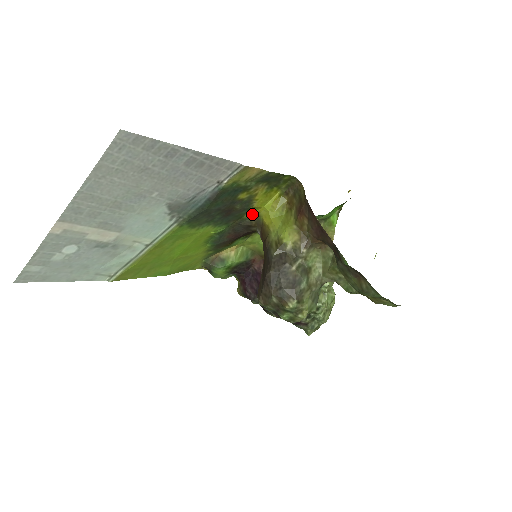
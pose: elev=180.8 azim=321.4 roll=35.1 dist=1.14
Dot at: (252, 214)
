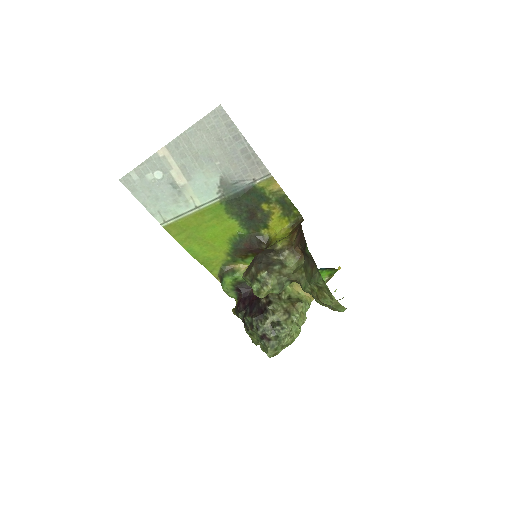
Dot at: (266, 234)
